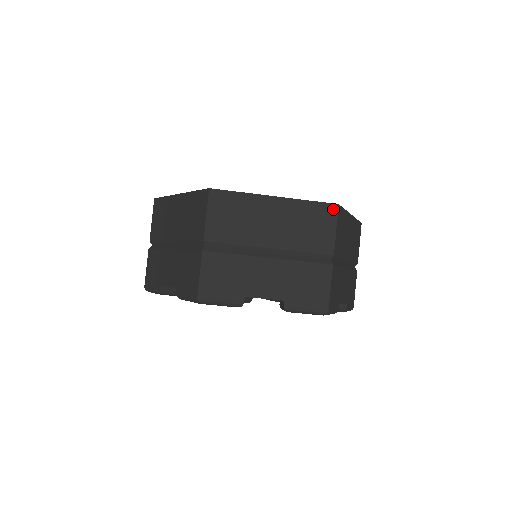
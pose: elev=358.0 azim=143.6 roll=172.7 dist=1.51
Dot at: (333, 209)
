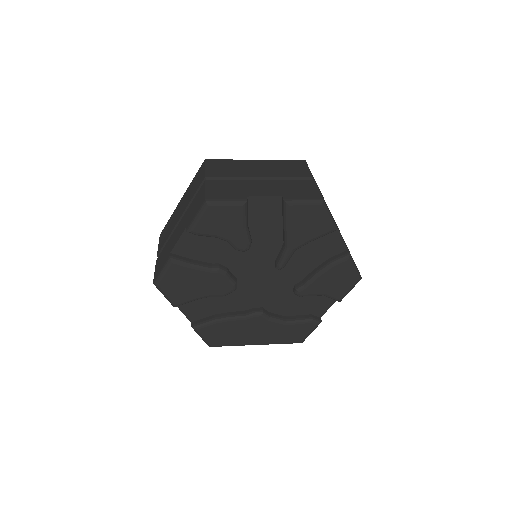
Dot at: occluded
